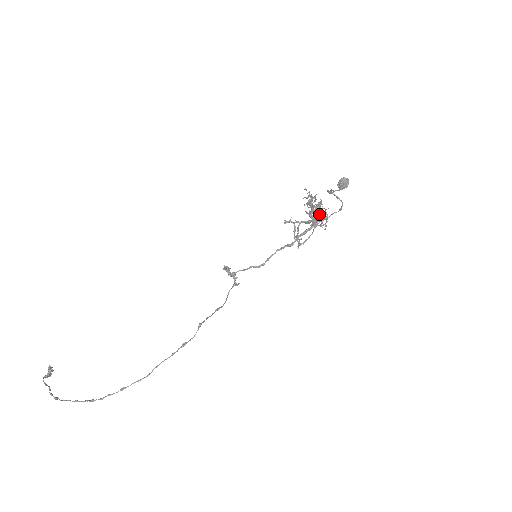
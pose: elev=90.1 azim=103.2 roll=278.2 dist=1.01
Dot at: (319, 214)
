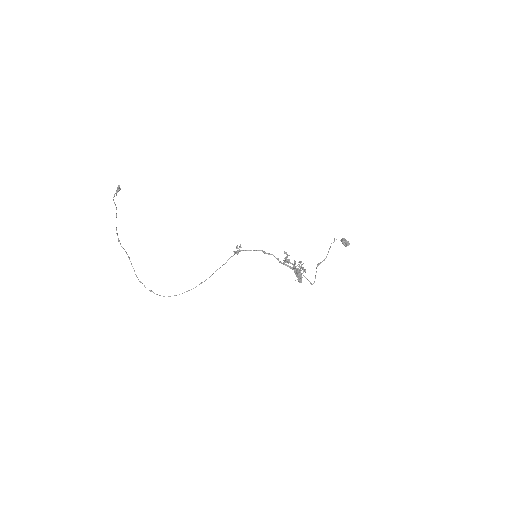
Dot at: occluded
